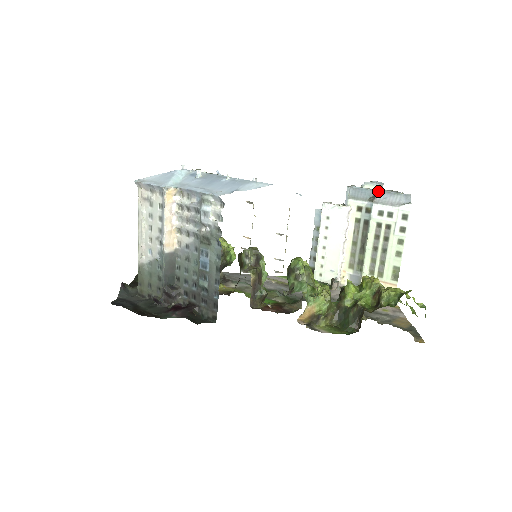
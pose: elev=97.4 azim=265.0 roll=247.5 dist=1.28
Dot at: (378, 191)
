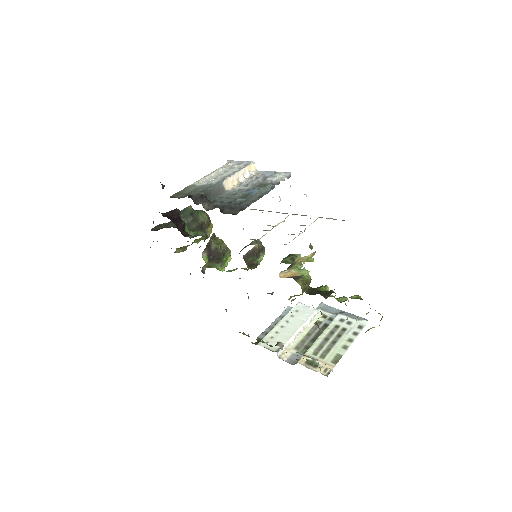
Dot at: (344, 311)
